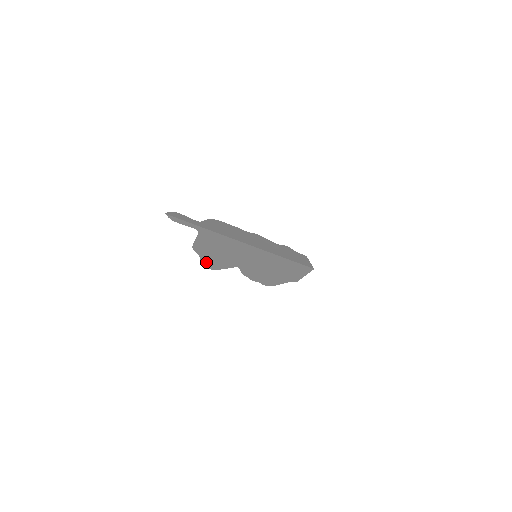
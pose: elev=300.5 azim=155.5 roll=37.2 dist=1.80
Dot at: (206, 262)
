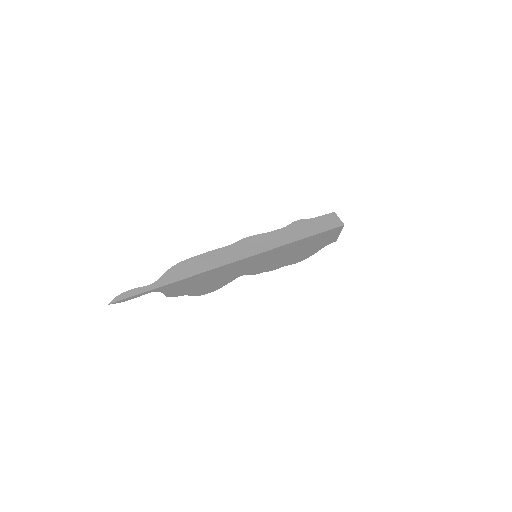
Dot at: (200, 292)
